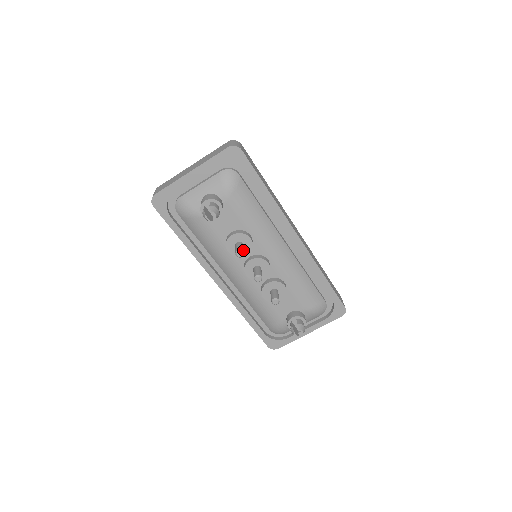
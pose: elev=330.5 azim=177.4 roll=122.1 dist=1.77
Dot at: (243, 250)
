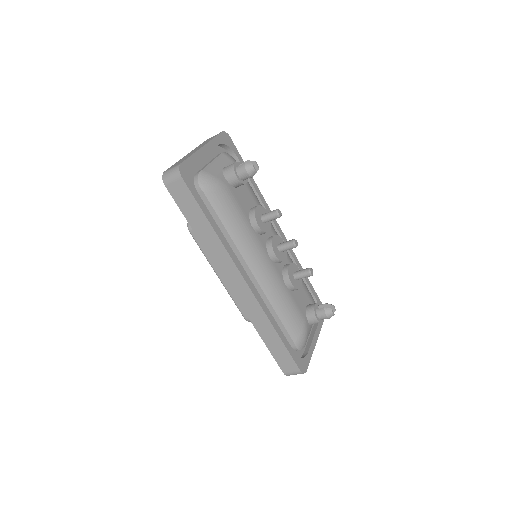
Dot at: occluded
